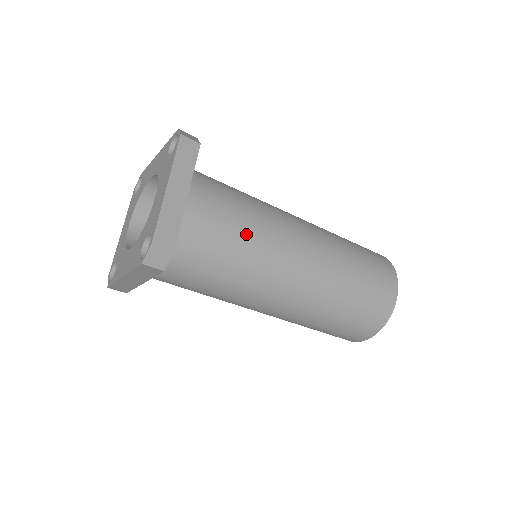
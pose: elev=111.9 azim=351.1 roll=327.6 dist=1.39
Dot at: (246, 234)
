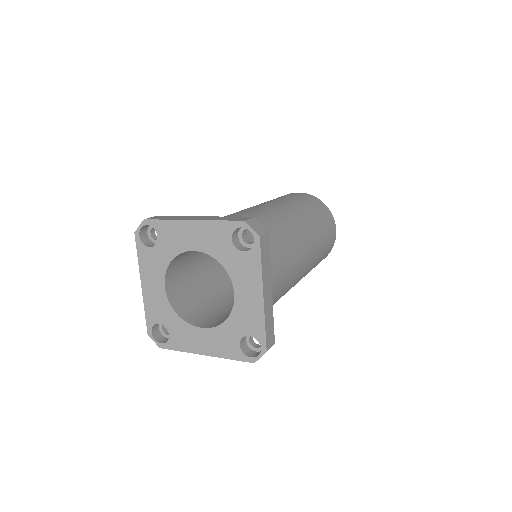
Dot at: (287, 276)
